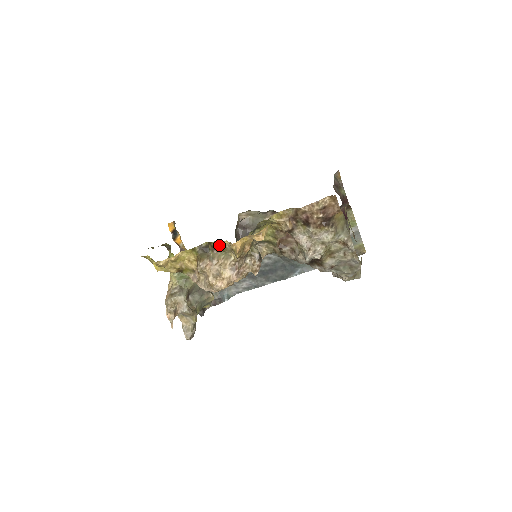
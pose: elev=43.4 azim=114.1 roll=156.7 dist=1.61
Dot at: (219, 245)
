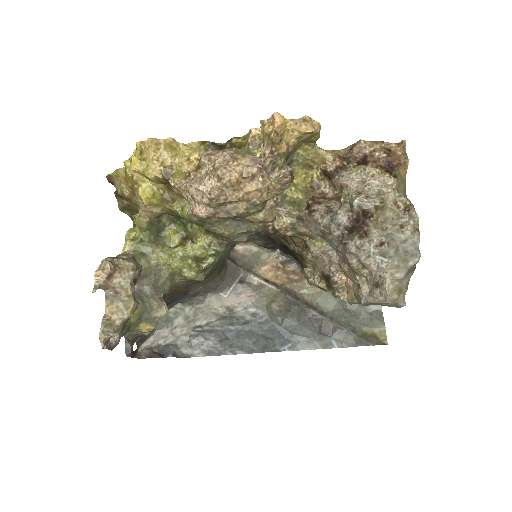
Dot at: (244, 139)
